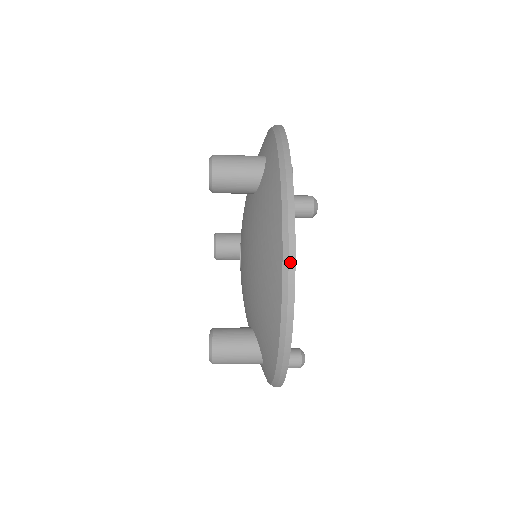
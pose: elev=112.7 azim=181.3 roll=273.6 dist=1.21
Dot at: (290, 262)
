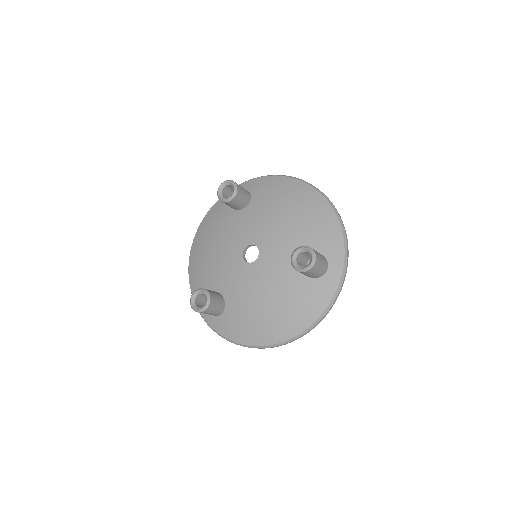
Dot at: occluded
